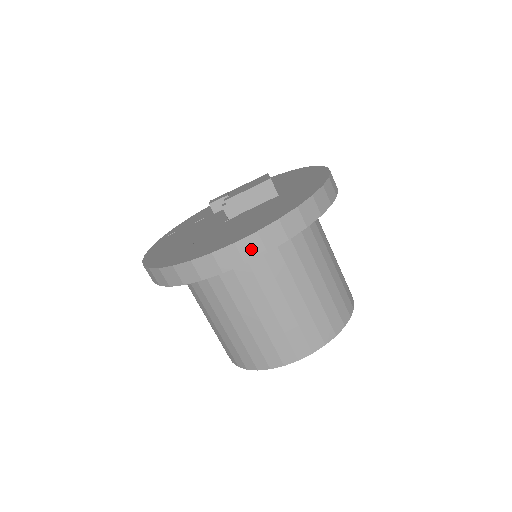
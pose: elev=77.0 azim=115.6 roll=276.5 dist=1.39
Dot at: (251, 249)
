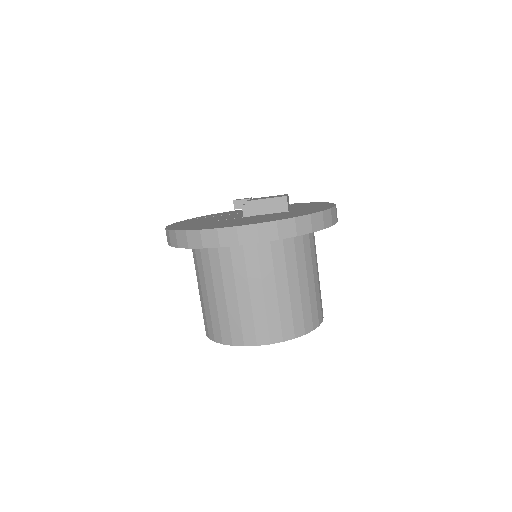
Dot at: (247, 236)
